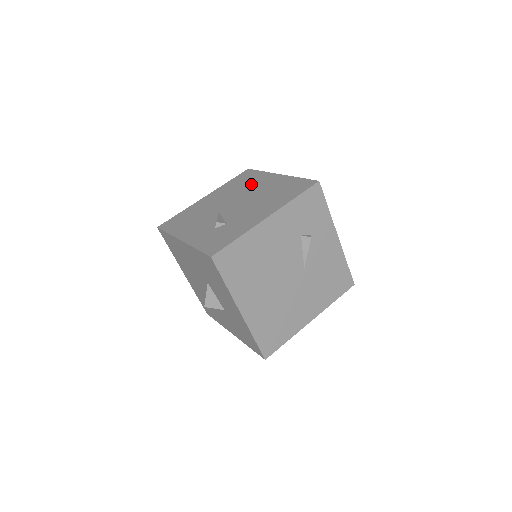
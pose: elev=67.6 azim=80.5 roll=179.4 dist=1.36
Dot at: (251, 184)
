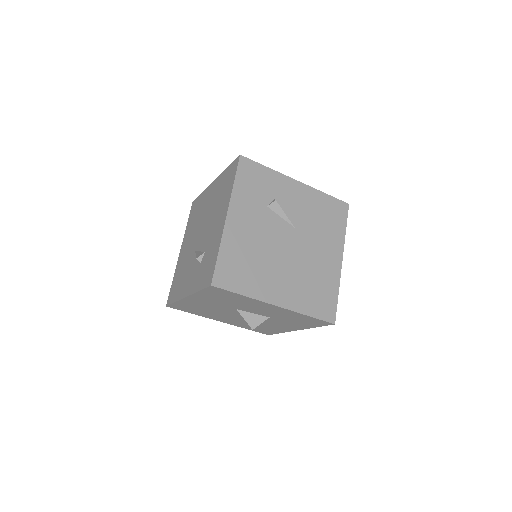
Dot at: (201, 209)
